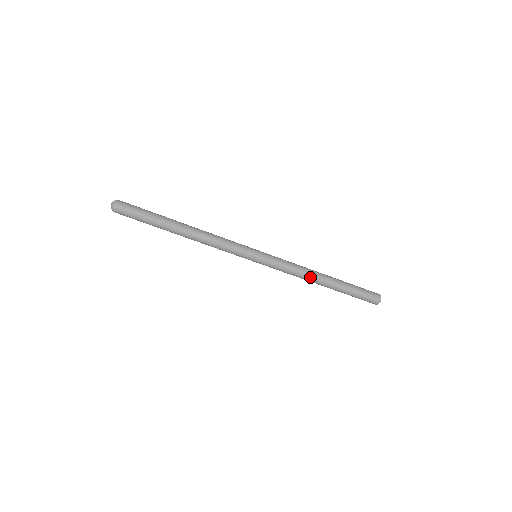
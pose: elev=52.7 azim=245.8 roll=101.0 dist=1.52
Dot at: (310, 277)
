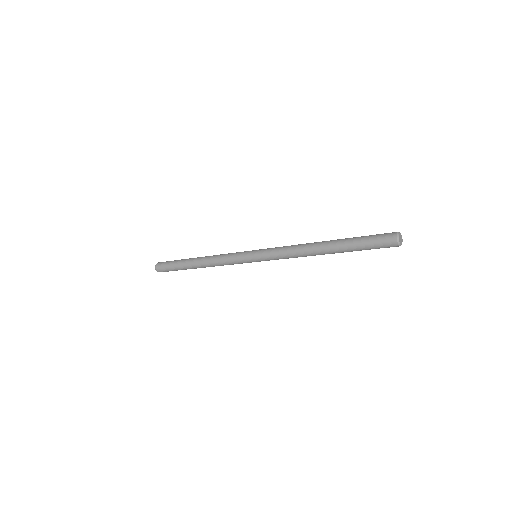
Dot at: (306, 251)
